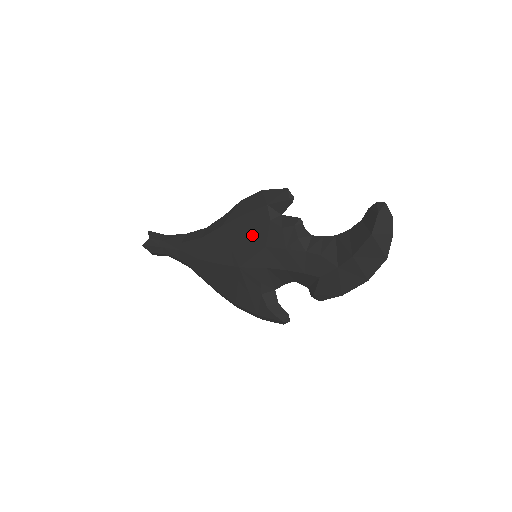
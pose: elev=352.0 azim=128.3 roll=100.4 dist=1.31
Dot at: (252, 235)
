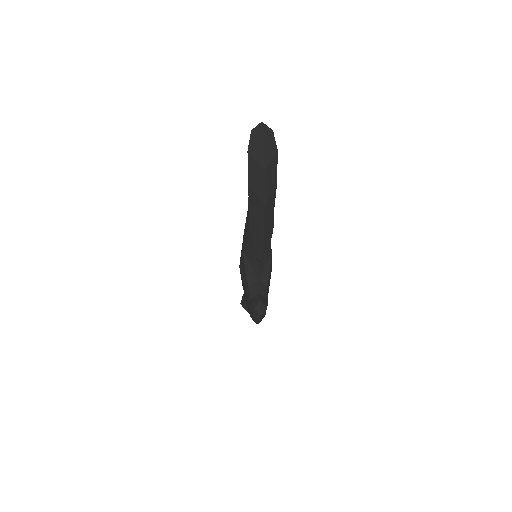
Dot at: occluded
